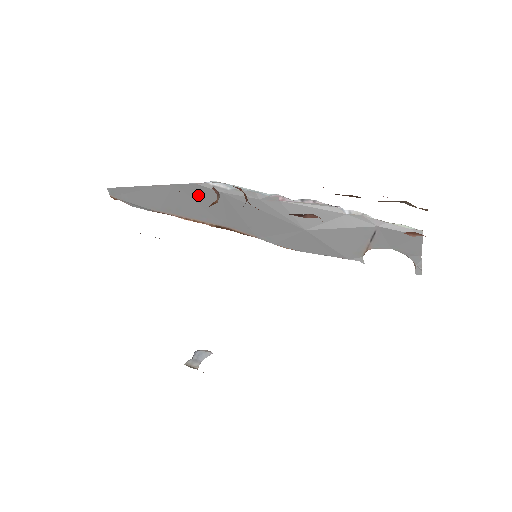
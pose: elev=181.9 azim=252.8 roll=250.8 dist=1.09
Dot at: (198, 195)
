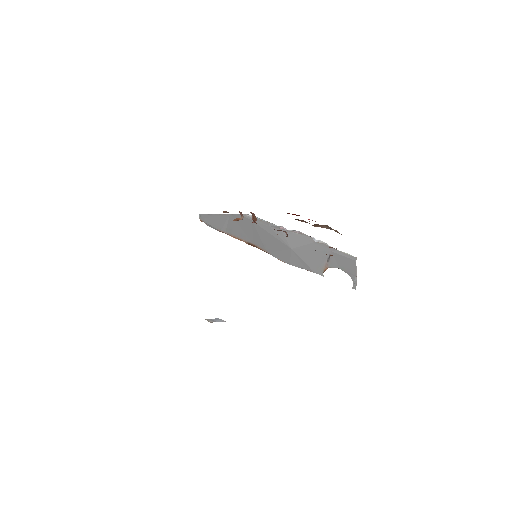
Dot at: (241, 222)
